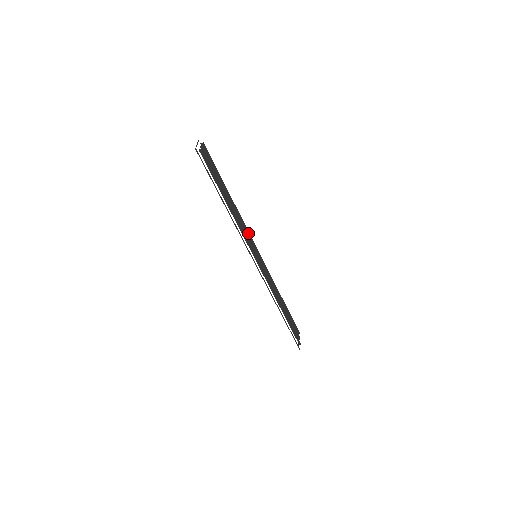
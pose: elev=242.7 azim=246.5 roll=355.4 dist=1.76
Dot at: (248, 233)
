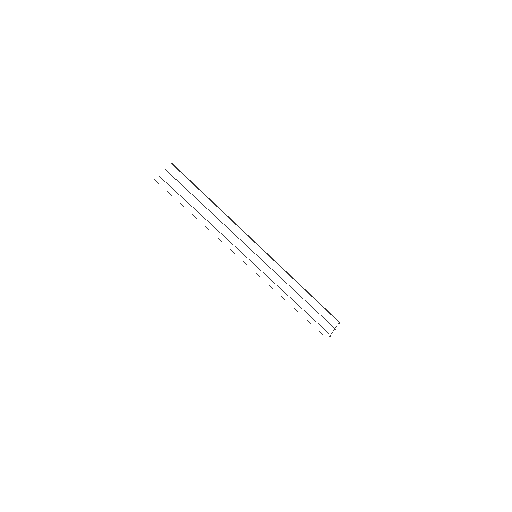
Dot at: occluded
